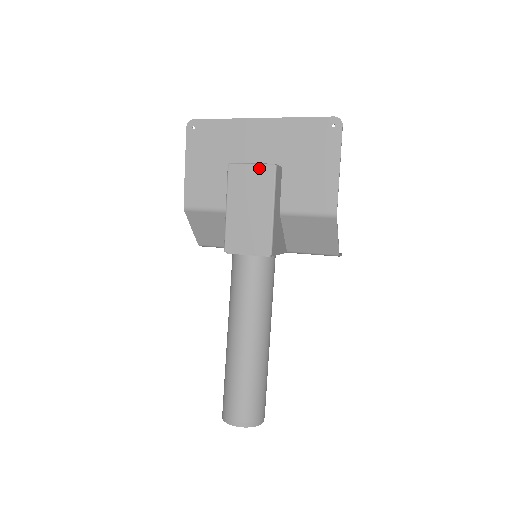
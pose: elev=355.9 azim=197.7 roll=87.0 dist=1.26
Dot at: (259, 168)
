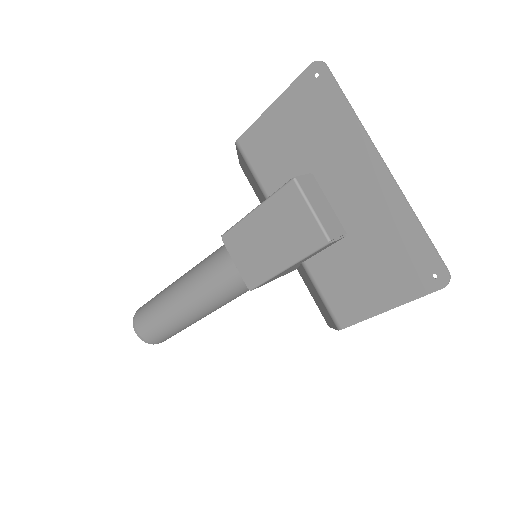
Dot at: (313, 223)
